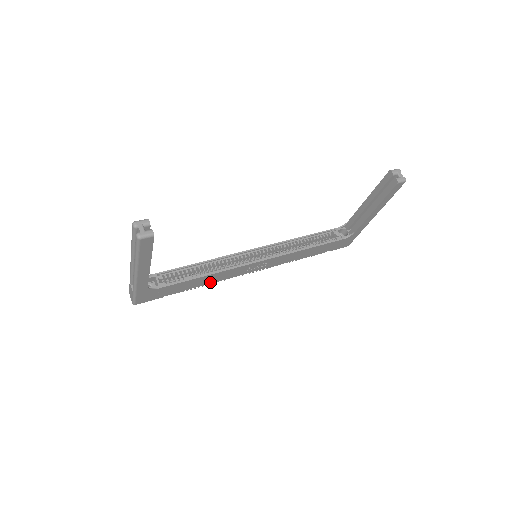
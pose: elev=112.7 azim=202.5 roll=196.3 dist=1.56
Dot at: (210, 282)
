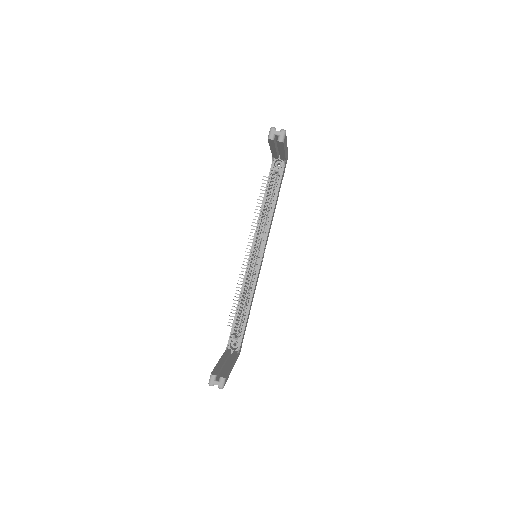
Dot at: (253, 296)
